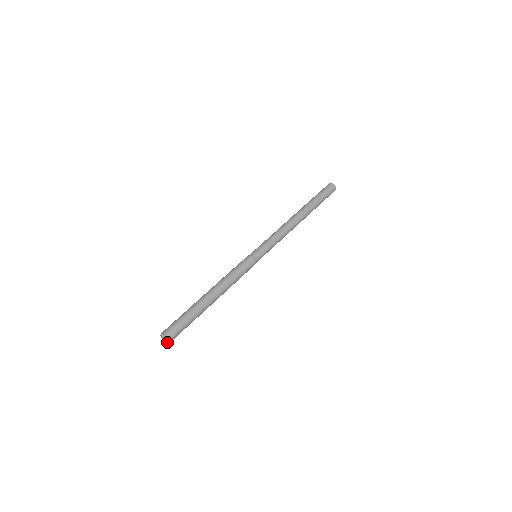
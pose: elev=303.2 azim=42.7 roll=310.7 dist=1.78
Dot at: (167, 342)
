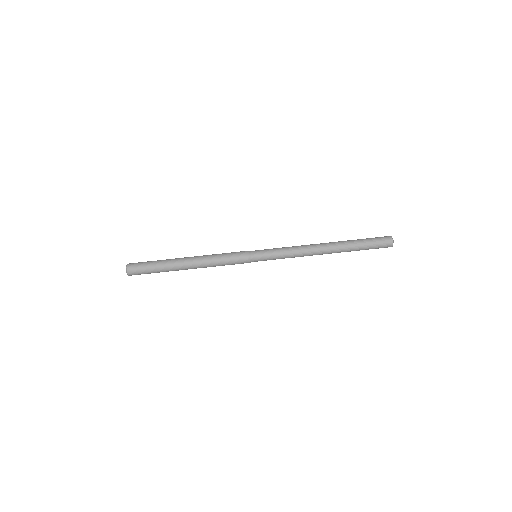
Dot at: (127, 273)
